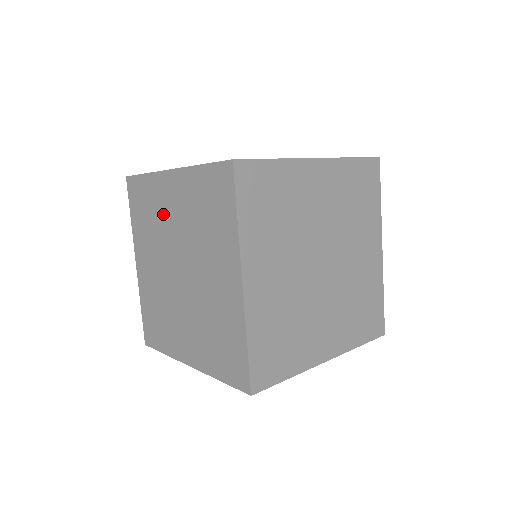
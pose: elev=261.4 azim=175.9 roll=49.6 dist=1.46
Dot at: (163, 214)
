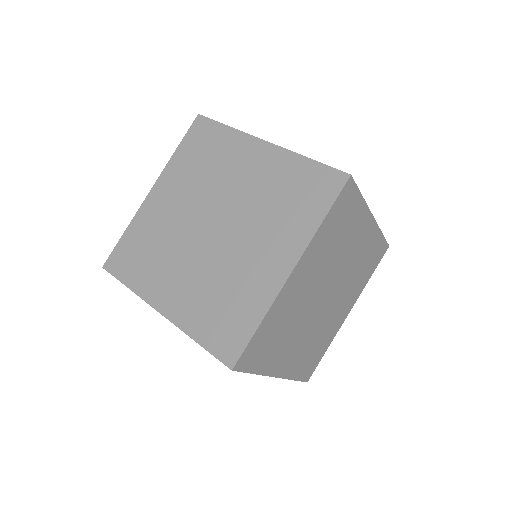
Dot at: (227, 170)
